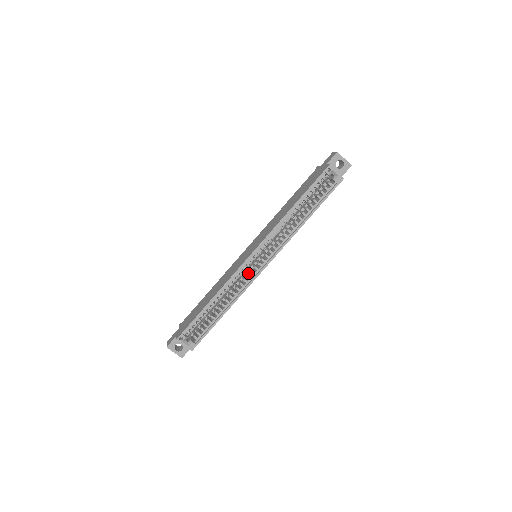
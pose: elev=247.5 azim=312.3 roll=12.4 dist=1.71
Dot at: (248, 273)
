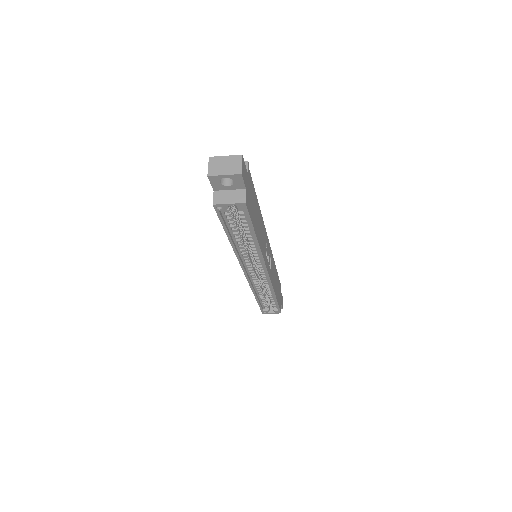
Dot at: occluded
